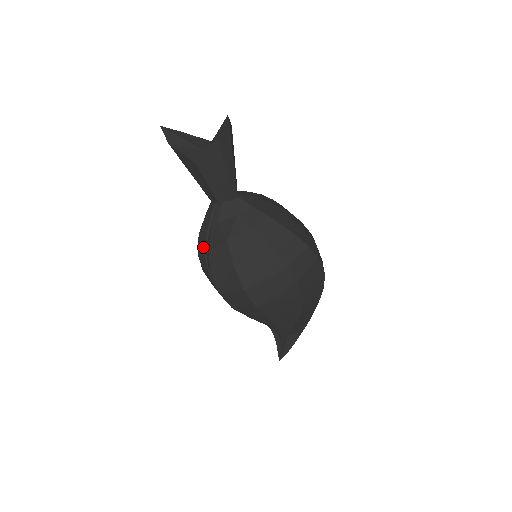
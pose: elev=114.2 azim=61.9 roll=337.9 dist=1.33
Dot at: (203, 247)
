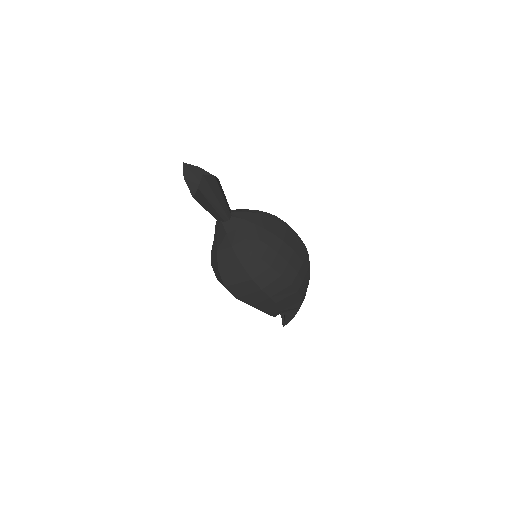
Dot at: occluded
